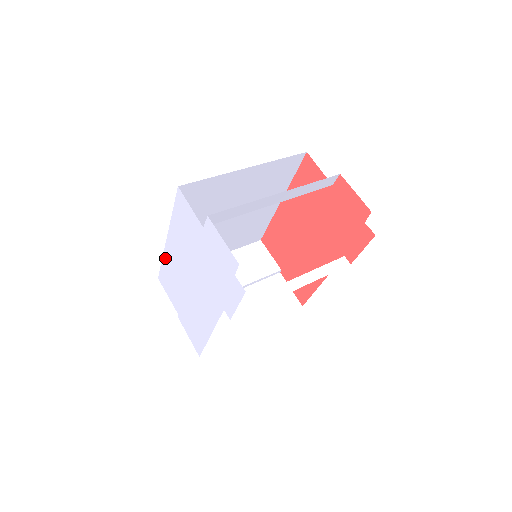
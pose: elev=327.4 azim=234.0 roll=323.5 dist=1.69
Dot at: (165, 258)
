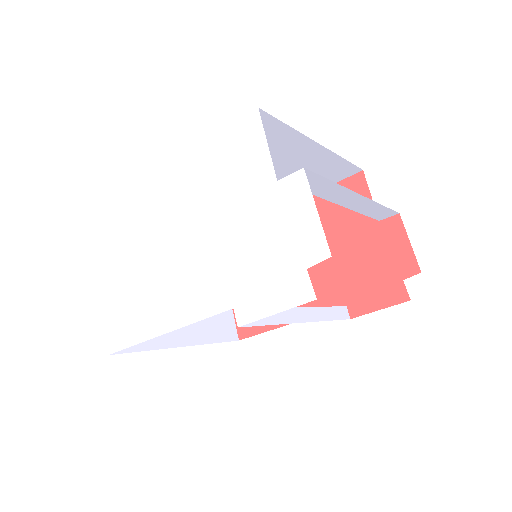
Dot at: (137, 196)
